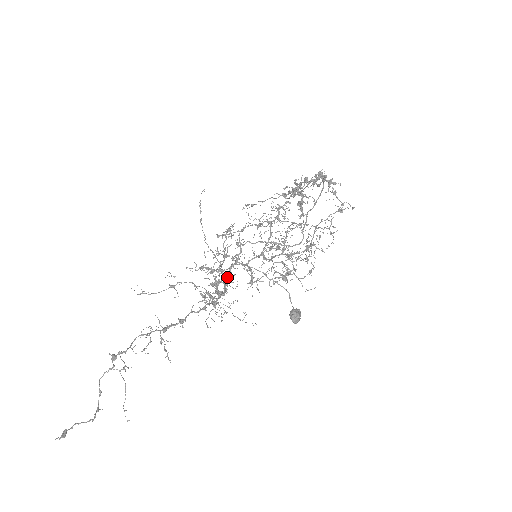
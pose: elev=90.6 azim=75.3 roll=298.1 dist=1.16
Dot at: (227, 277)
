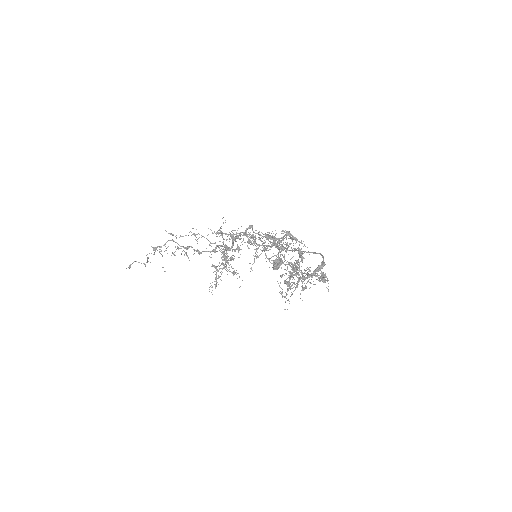
Dot at: (237, 236)
